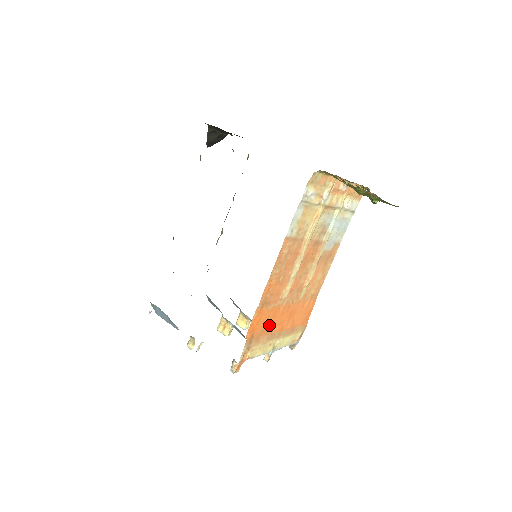
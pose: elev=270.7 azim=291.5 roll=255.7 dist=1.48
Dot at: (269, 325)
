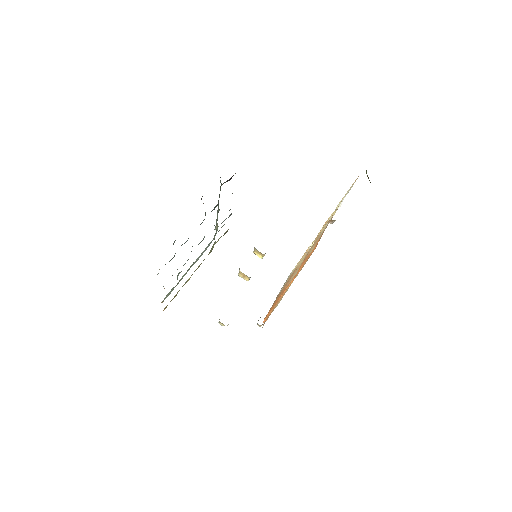
Dot at: (280, 296)
